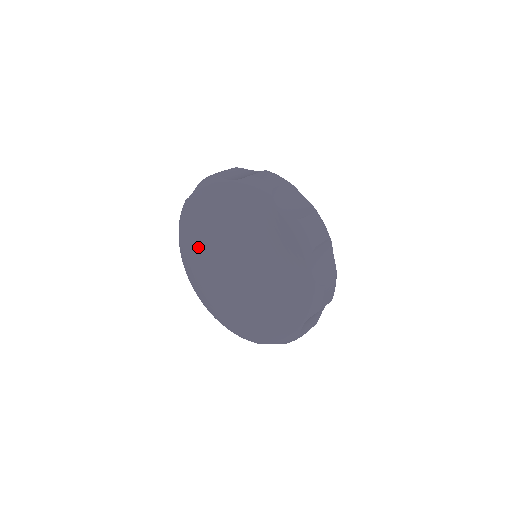
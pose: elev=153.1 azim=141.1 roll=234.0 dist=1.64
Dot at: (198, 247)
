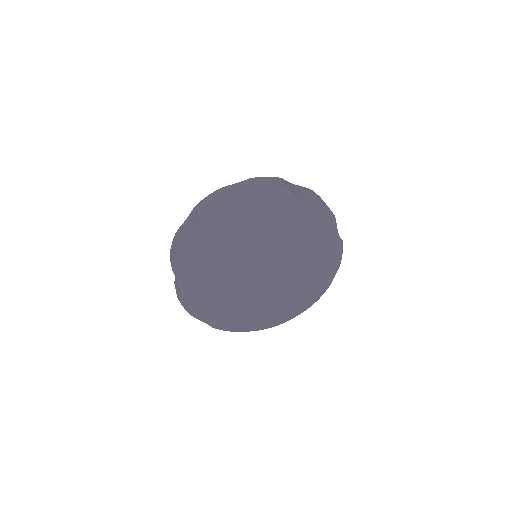
Dot at: (235, 256)
